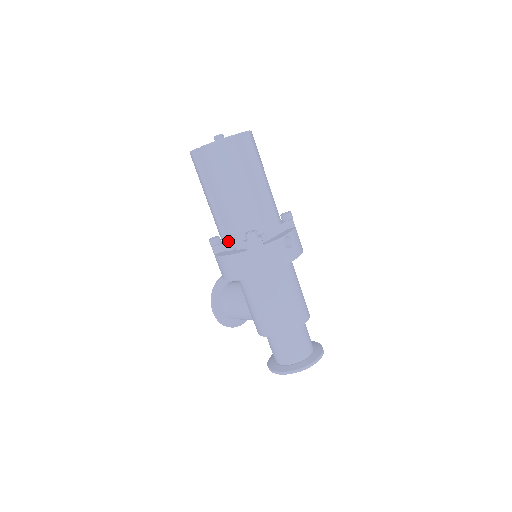
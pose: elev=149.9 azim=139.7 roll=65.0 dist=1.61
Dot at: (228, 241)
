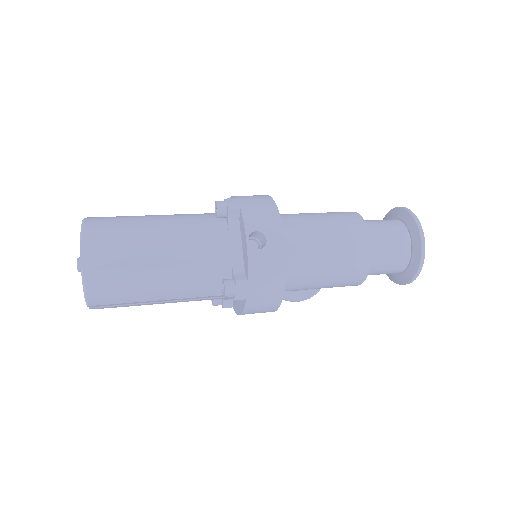
Dot at: (223, 298)
